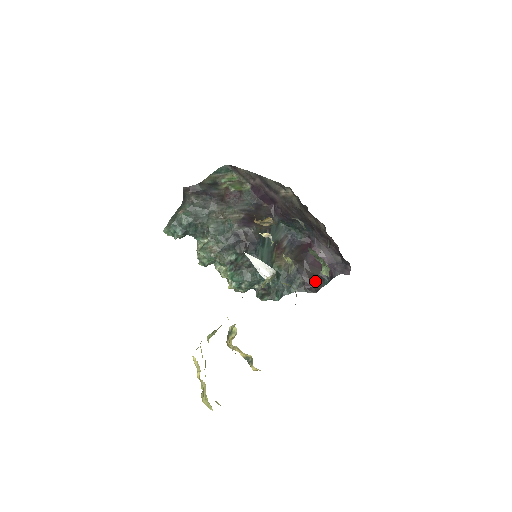
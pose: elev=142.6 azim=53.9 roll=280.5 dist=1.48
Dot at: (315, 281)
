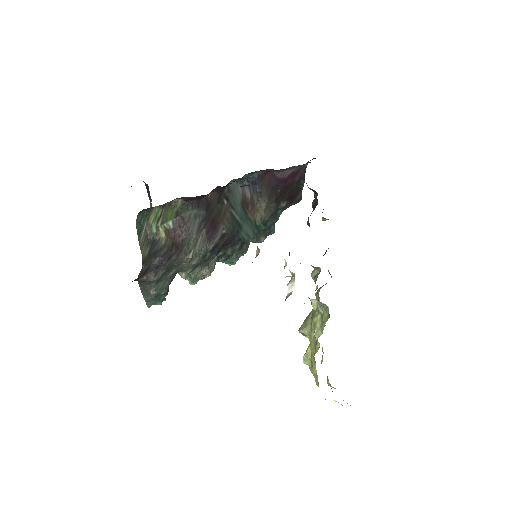
Dot at: (295, 193)
